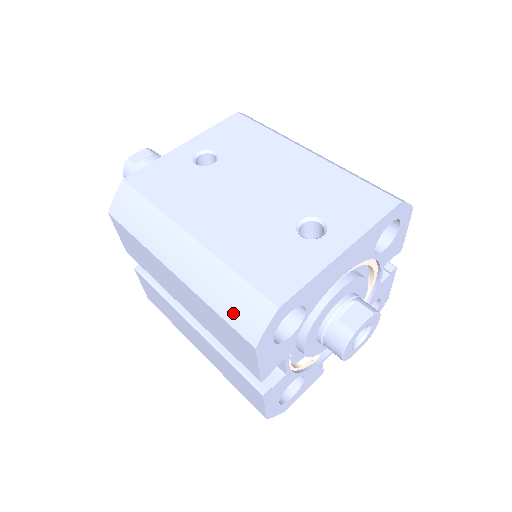
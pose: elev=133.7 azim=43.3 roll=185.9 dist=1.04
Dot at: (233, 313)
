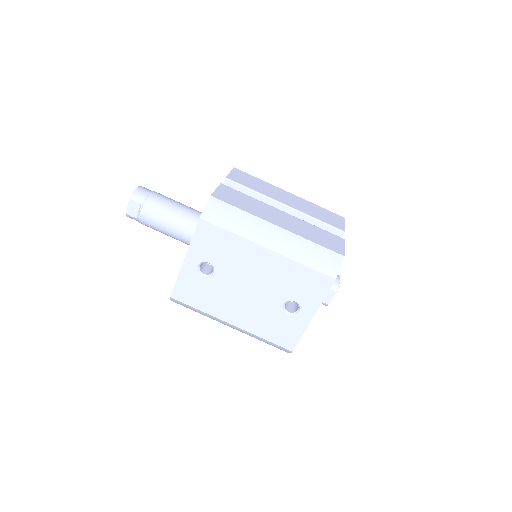
Dot at: occluded
